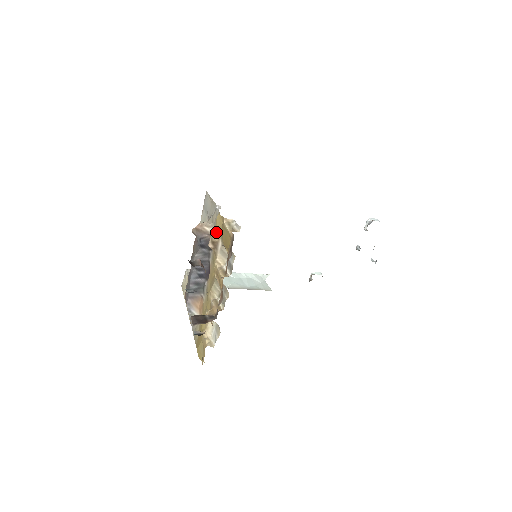
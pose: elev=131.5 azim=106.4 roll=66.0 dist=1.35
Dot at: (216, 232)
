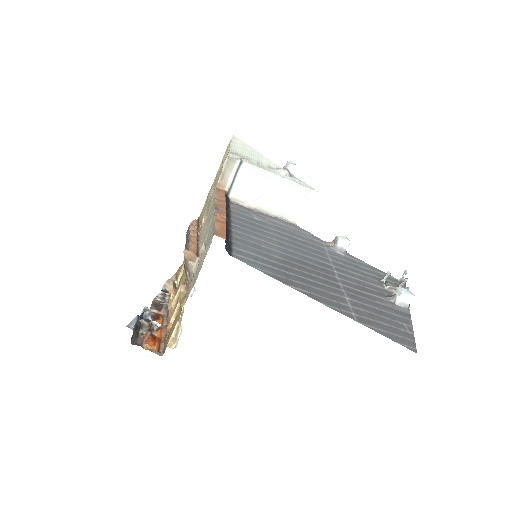
Dot at: occluded
